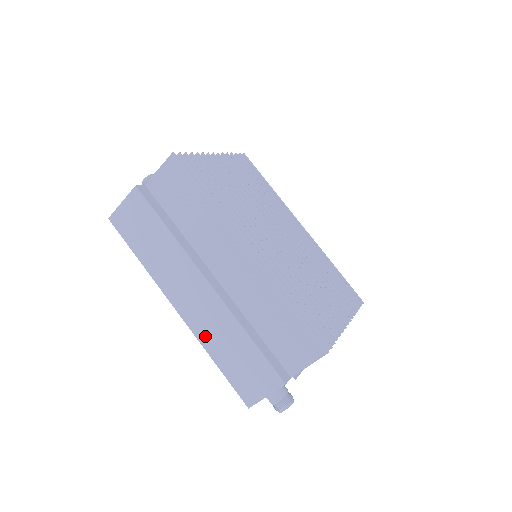
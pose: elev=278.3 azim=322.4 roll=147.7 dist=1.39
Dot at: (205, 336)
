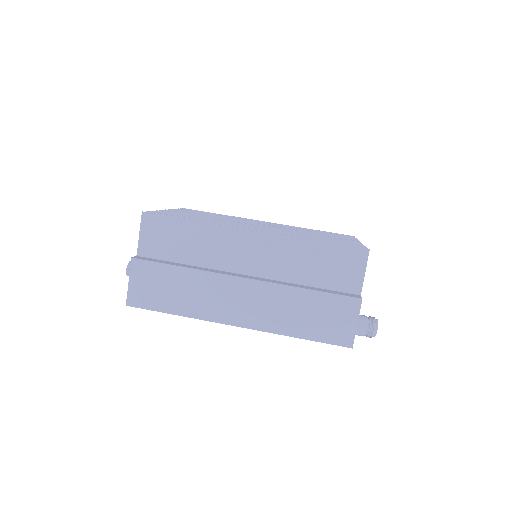
Dot at: (274, 324)
